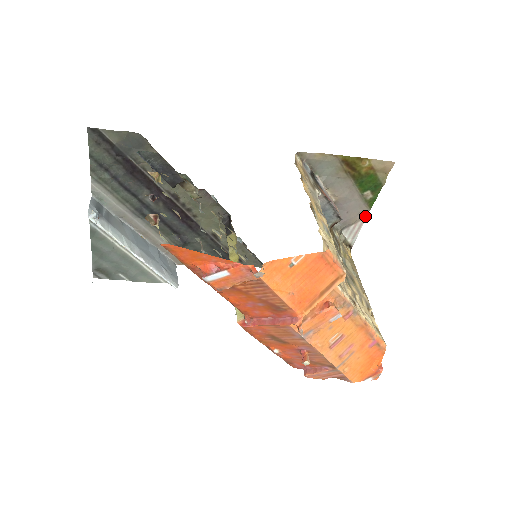
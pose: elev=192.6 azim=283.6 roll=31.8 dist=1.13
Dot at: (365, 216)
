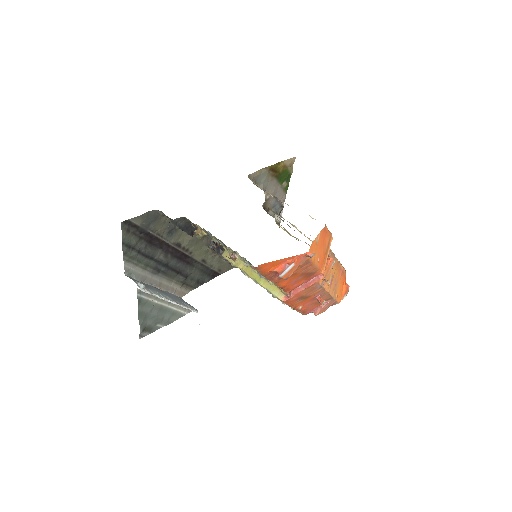
Dot at: (284, 199)
